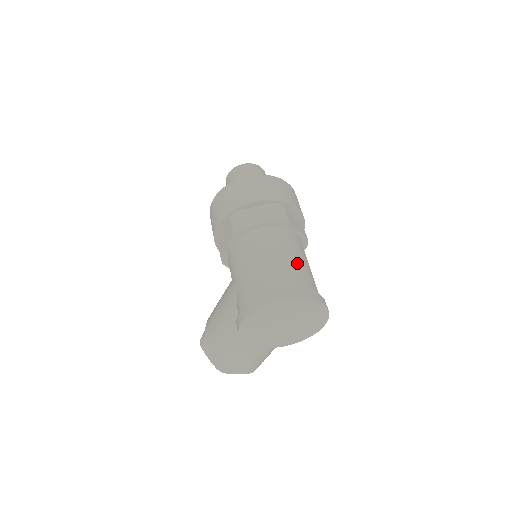
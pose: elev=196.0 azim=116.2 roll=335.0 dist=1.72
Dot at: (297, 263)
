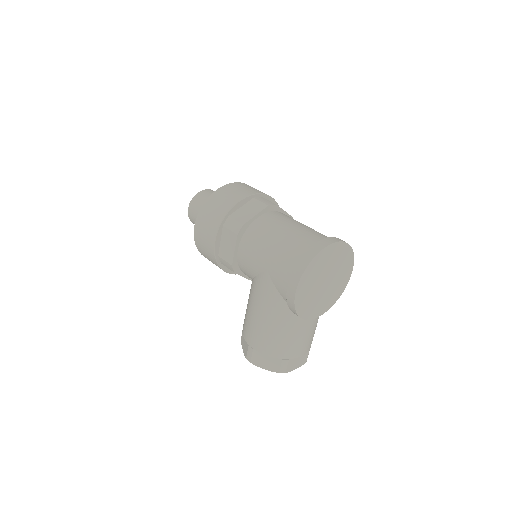
Dot at: (306, 227)
